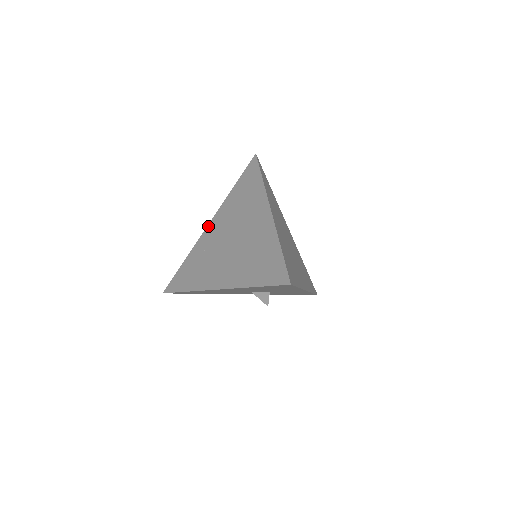
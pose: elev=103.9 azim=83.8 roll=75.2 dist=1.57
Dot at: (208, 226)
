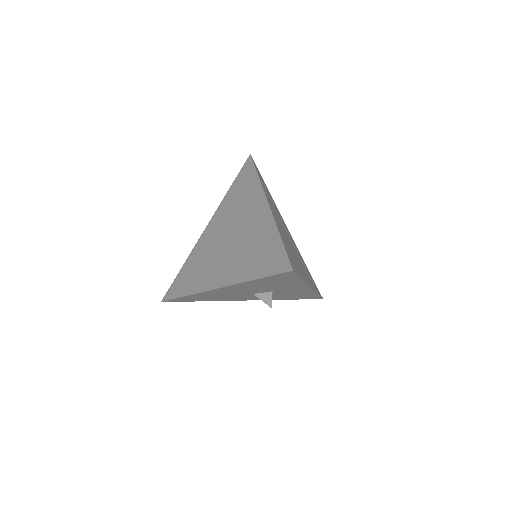
Dot at: (205, 229)
